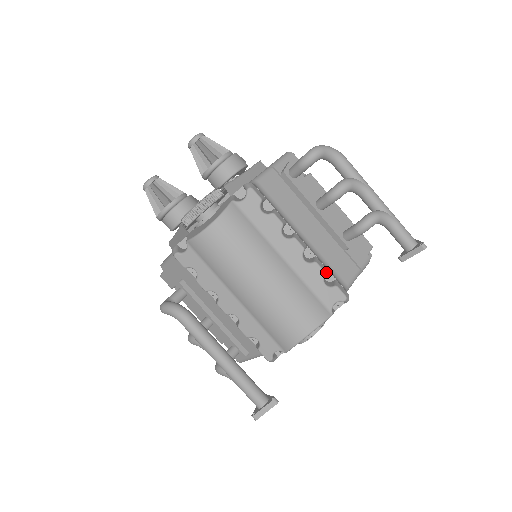
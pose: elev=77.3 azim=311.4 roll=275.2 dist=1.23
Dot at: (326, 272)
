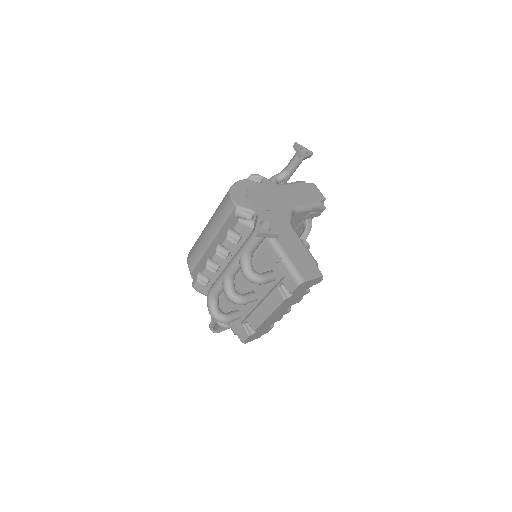
Dot at: occluded
